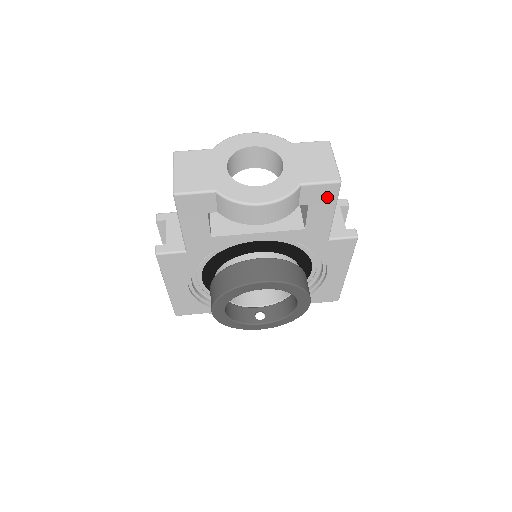
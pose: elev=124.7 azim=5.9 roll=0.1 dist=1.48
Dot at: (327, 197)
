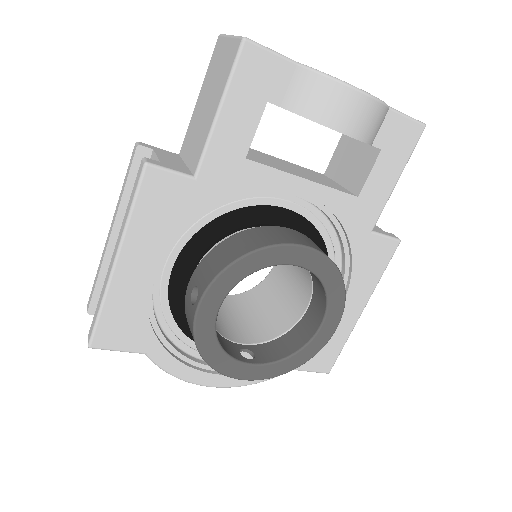
Dot at: (404, 146)
